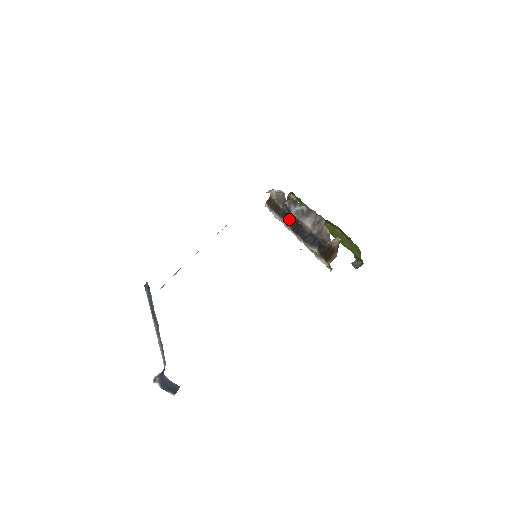
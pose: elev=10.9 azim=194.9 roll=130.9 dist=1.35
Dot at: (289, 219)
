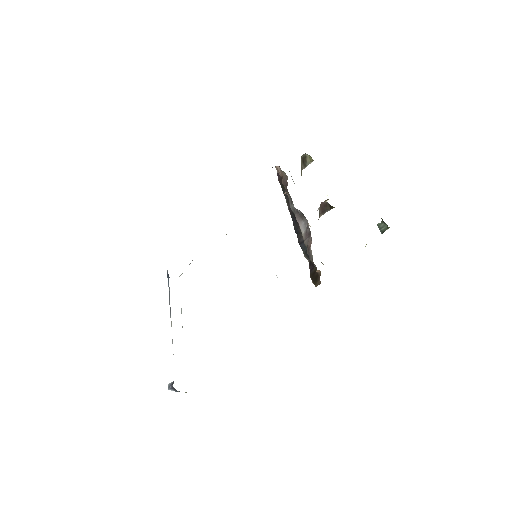
Dot at: occluded
